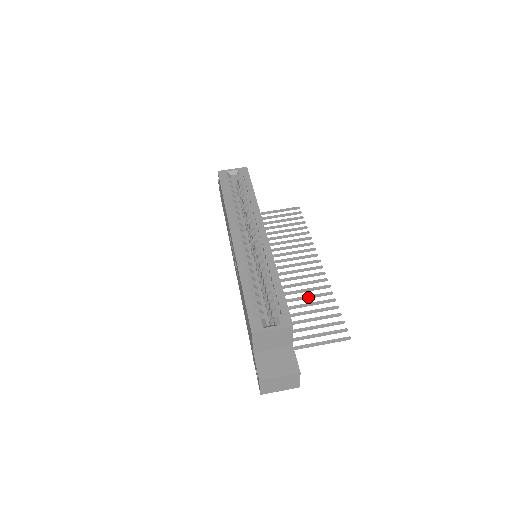
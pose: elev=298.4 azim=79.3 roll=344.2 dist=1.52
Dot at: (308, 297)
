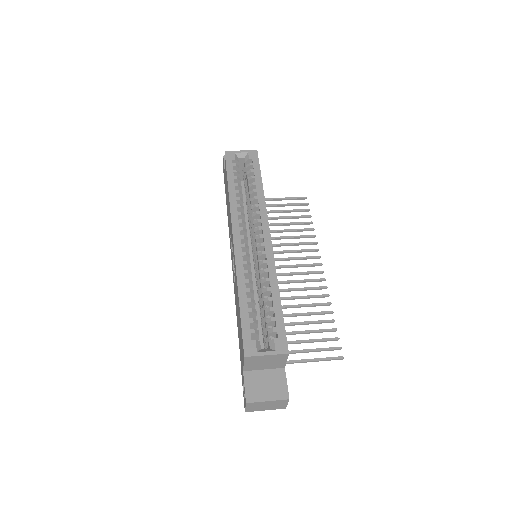
Dot at: (305, 306)
